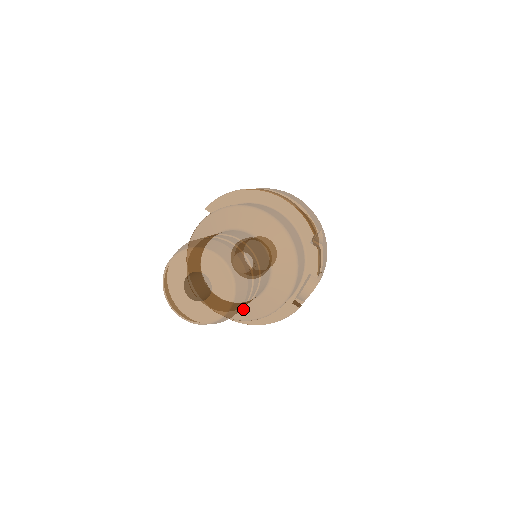
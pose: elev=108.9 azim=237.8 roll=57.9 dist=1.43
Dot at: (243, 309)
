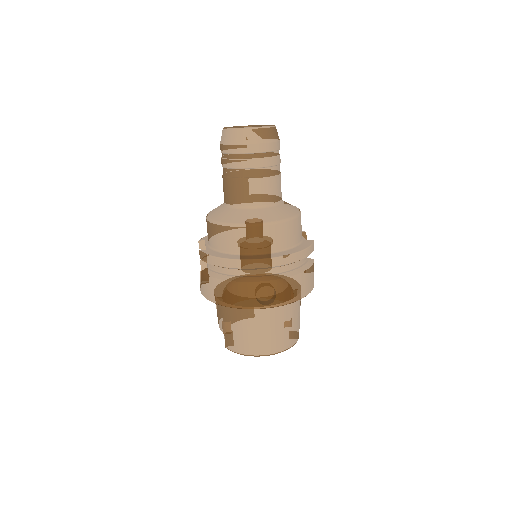
Dot at: (279, 210)
